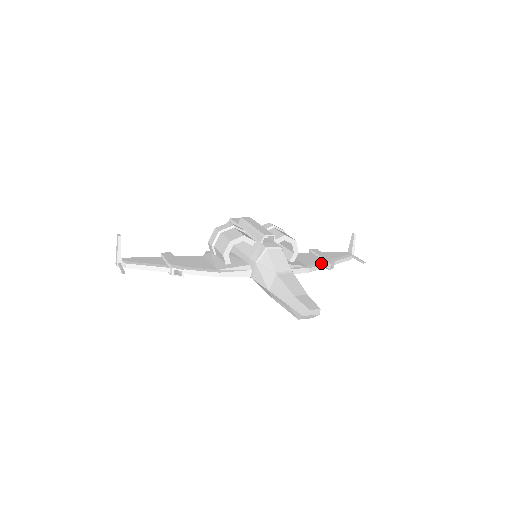
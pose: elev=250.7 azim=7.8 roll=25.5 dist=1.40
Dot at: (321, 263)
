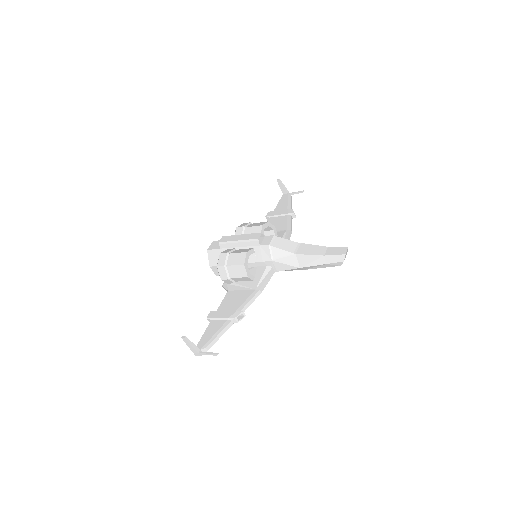
Dot at: (288, 219)
